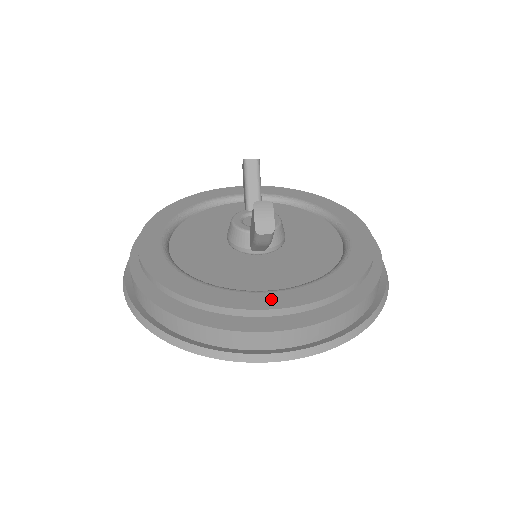
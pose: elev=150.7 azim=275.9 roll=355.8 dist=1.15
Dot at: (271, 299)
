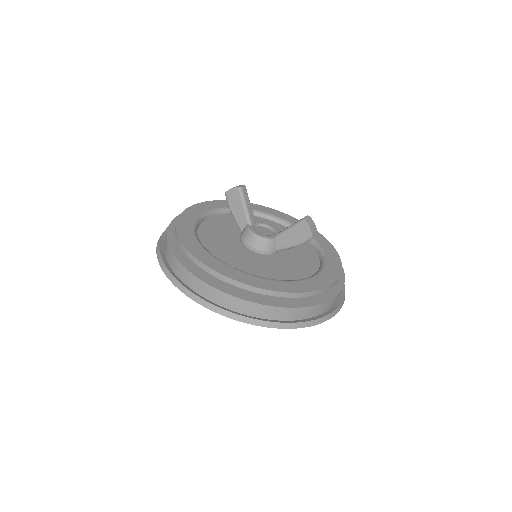
Dot at: (329, 275)
